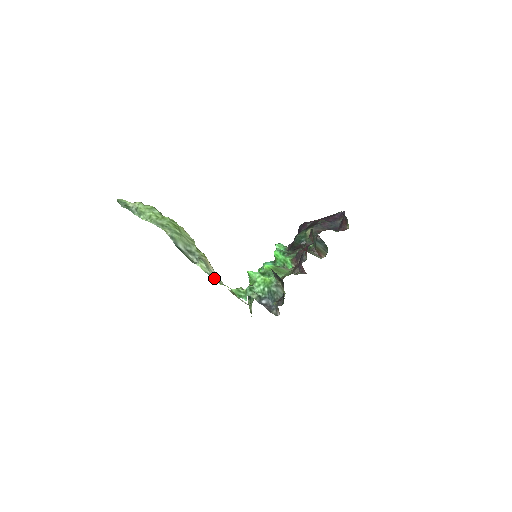
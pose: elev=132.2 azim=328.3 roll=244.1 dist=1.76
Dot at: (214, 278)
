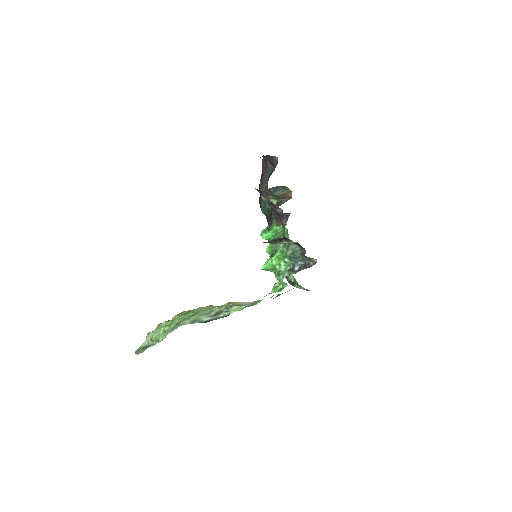
Dot at: (252, 305)
